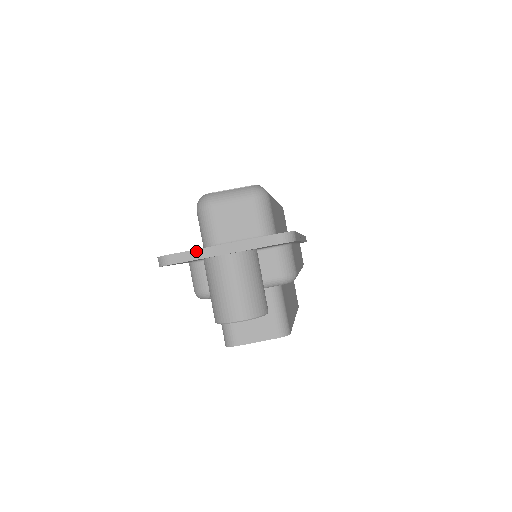
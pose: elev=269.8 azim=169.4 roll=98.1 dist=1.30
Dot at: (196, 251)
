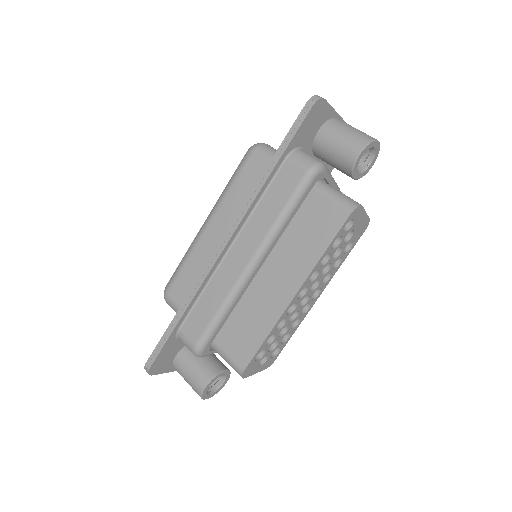
Dot at: occluded
